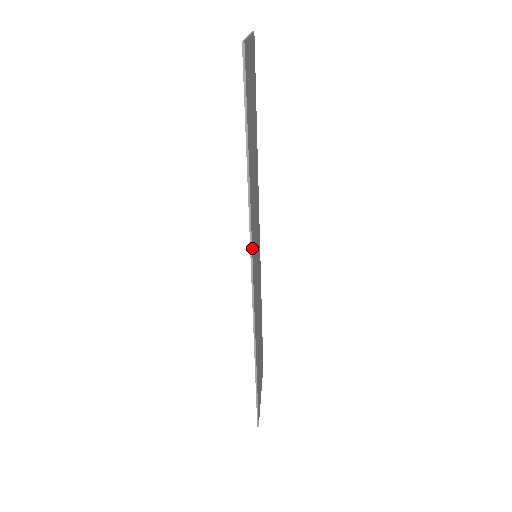
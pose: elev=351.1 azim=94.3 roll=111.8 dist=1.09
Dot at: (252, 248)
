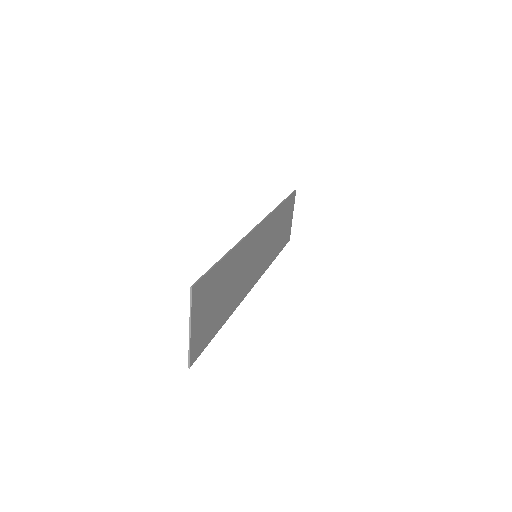
Dot at: (245, 295)
